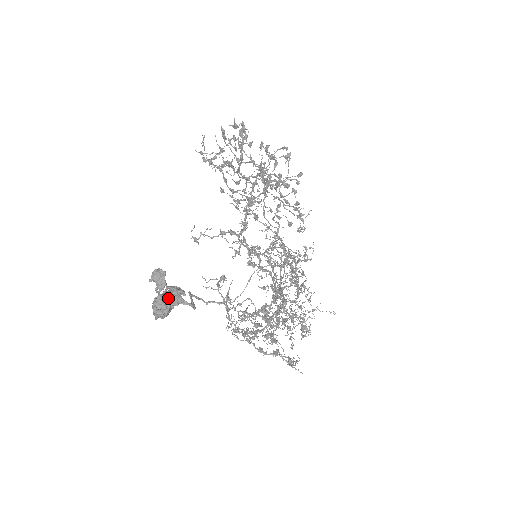
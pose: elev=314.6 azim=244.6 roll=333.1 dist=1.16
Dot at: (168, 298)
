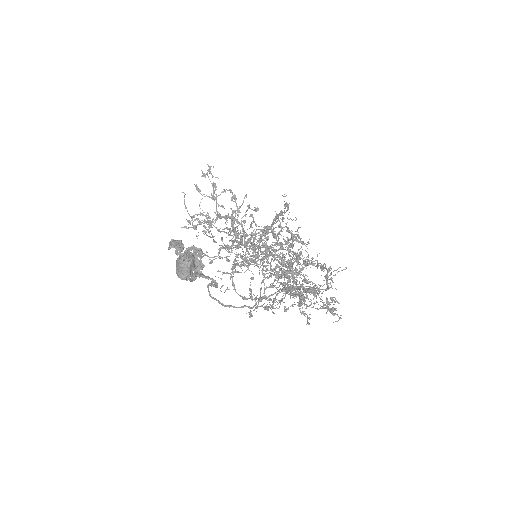
Dot at: occluded
